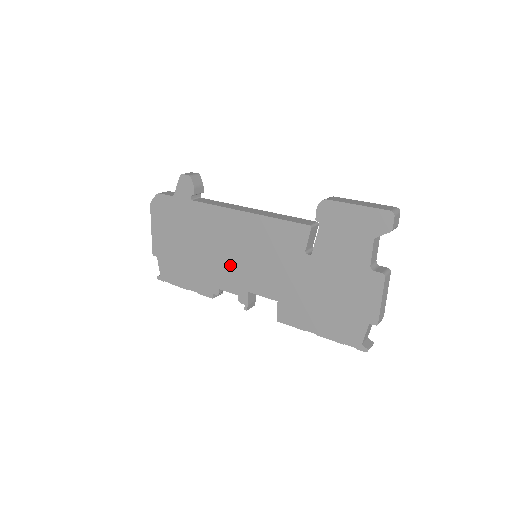
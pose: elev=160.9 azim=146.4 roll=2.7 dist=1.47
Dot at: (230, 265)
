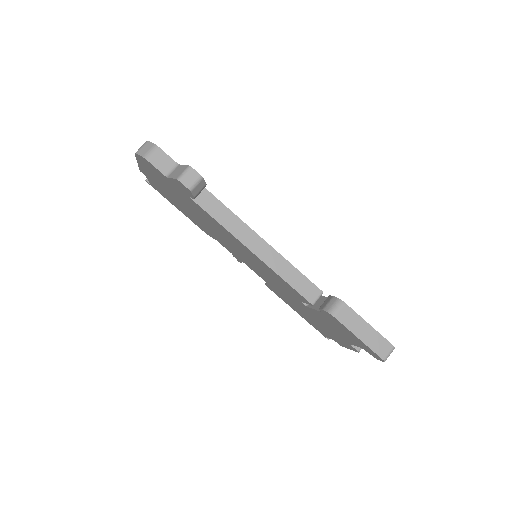
Dot at: (228, 245)
